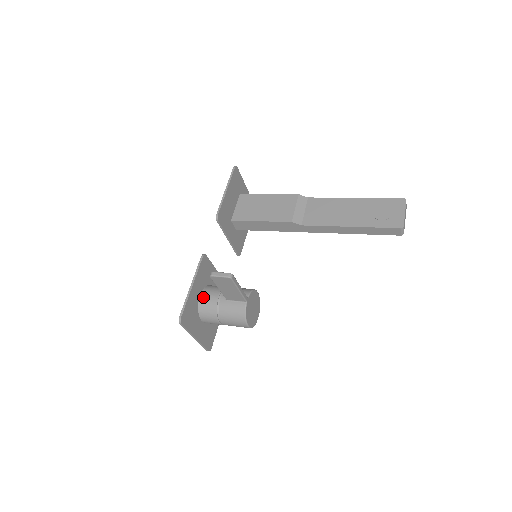
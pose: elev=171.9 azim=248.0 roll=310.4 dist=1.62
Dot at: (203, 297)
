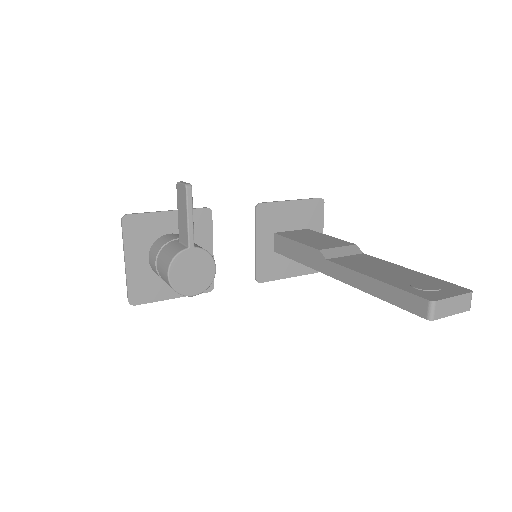
Dot at: (169, 234)
